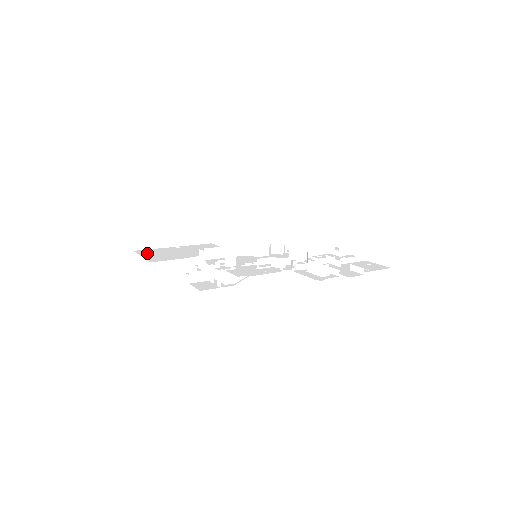
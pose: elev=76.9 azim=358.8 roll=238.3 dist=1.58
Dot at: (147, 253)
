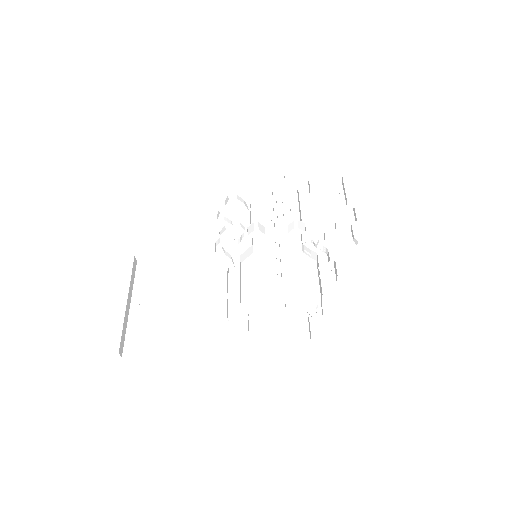
Dot at: (146, 345)
